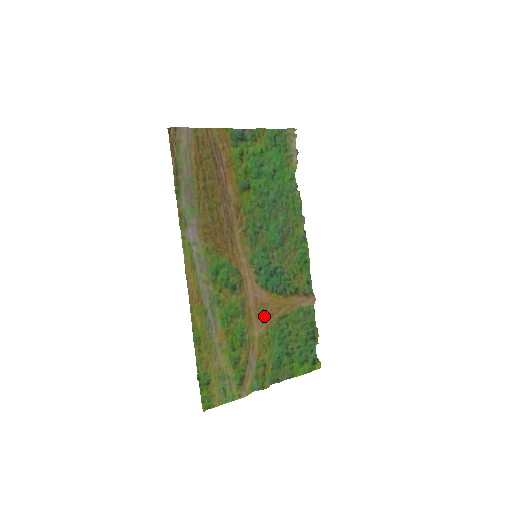
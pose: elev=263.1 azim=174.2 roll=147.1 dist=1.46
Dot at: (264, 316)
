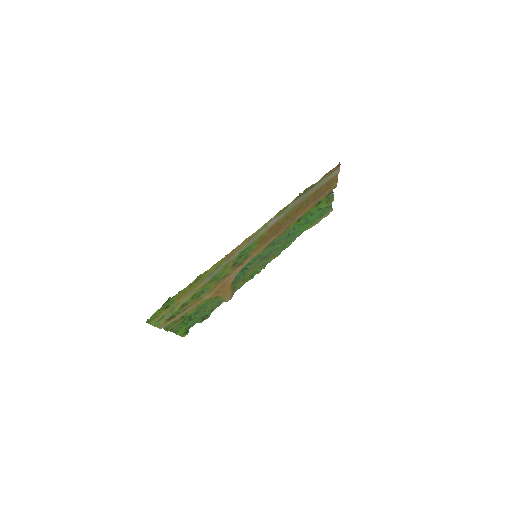
Dot at: (218, 291)
